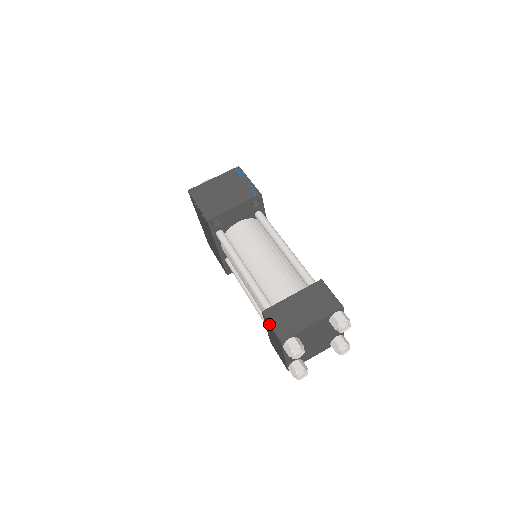
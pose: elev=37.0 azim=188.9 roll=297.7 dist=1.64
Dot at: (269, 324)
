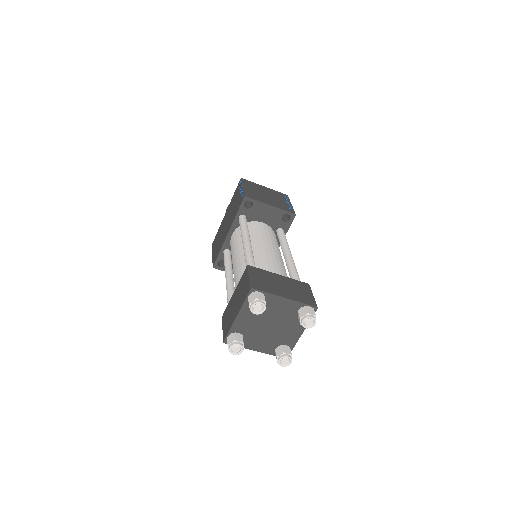
Dot at: (248, 274)
